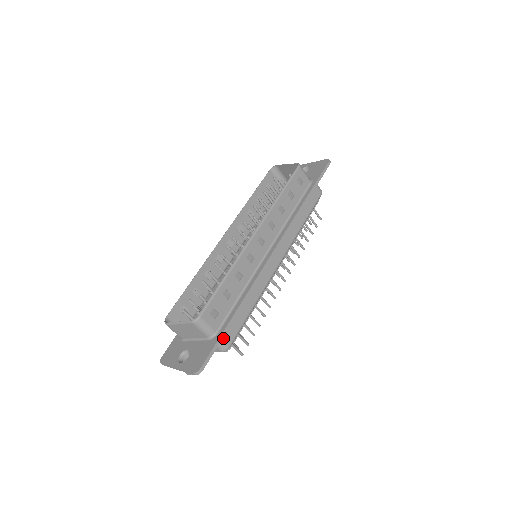
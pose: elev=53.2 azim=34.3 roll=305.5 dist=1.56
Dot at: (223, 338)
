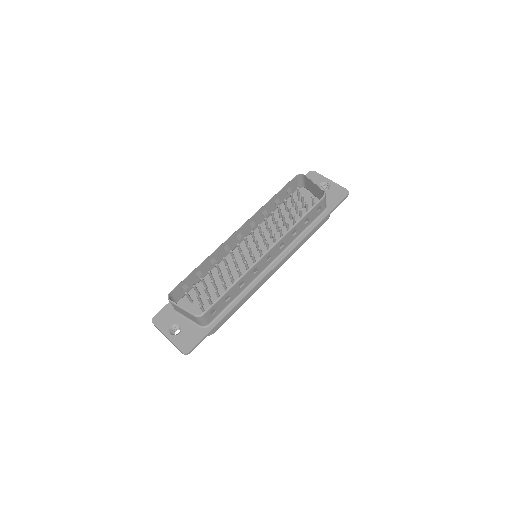
Dot at: occluded
